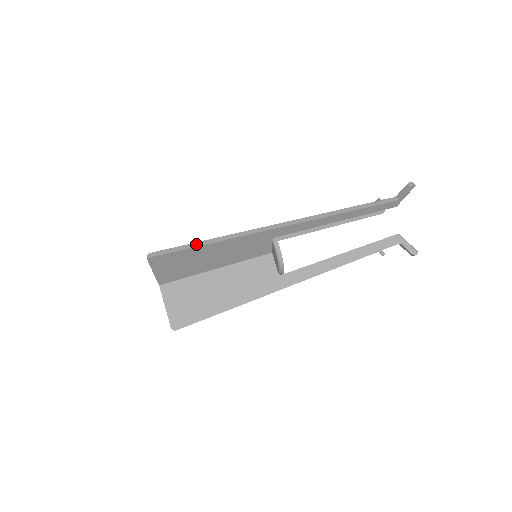
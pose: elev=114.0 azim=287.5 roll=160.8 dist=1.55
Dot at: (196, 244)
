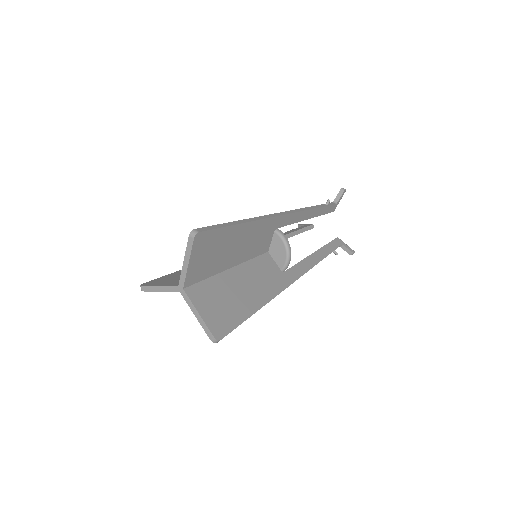
Dot at: (231, 223)
